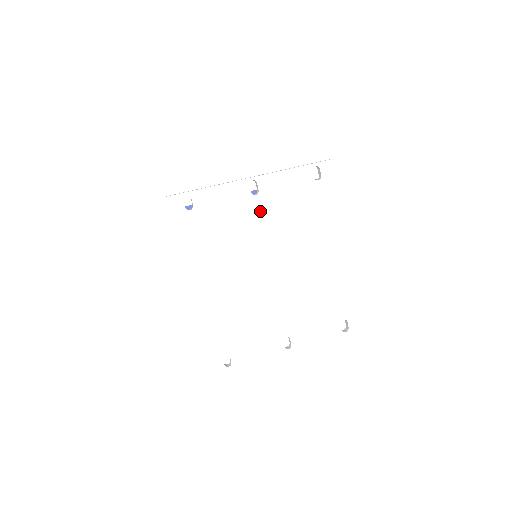
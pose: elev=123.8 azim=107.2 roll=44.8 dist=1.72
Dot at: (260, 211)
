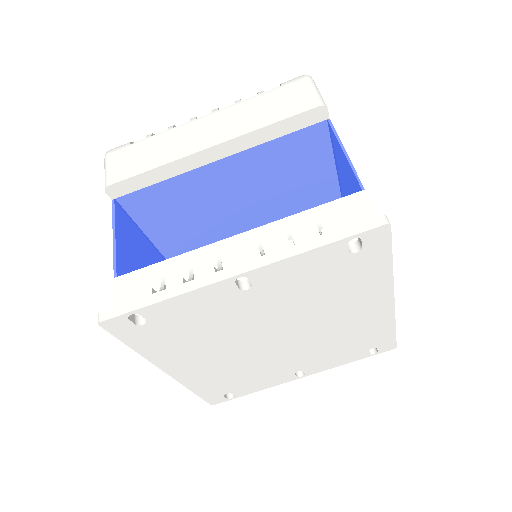
Dot at: (256, 301)
